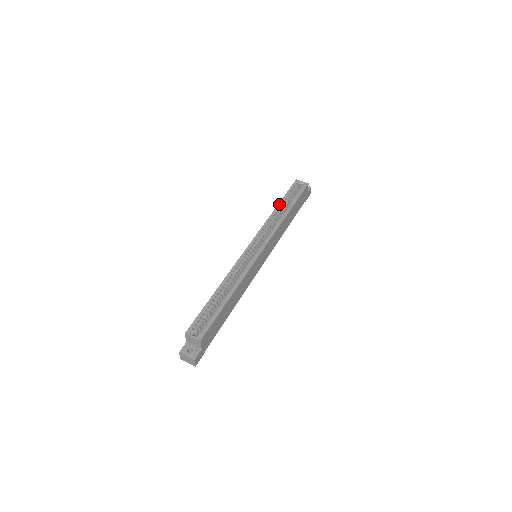
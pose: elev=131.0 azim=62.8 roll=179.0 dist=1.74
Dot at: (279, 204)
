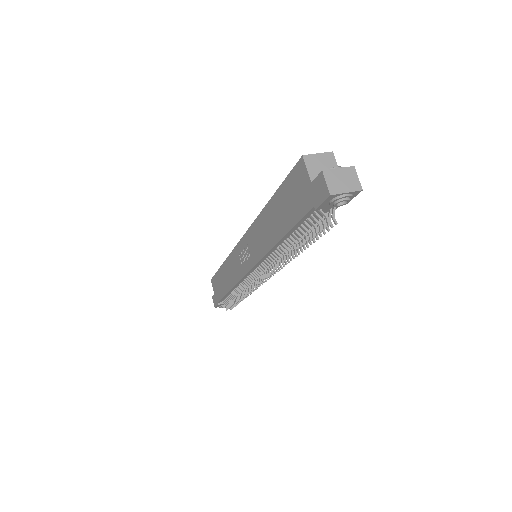
Dot at: occluded
